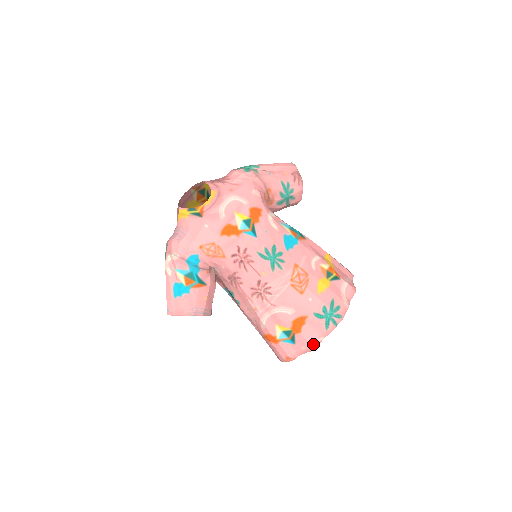
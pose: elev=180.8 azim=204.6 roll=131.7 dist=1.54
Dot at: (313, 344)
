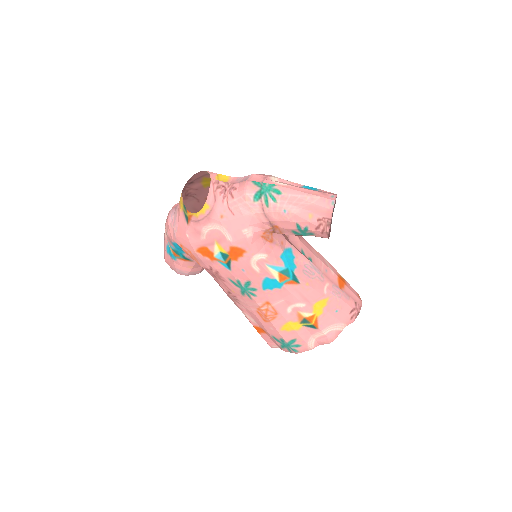
Dot at: (269, 344)
